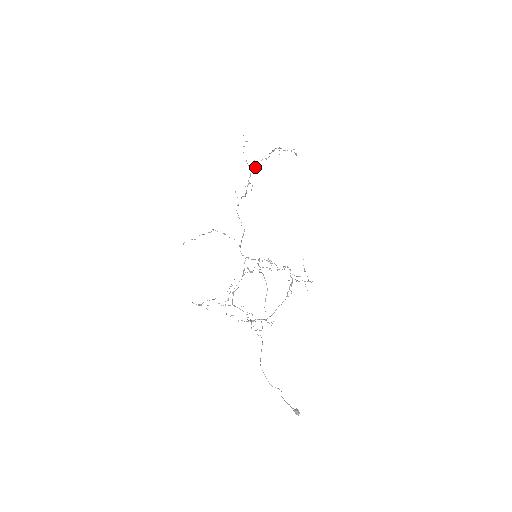
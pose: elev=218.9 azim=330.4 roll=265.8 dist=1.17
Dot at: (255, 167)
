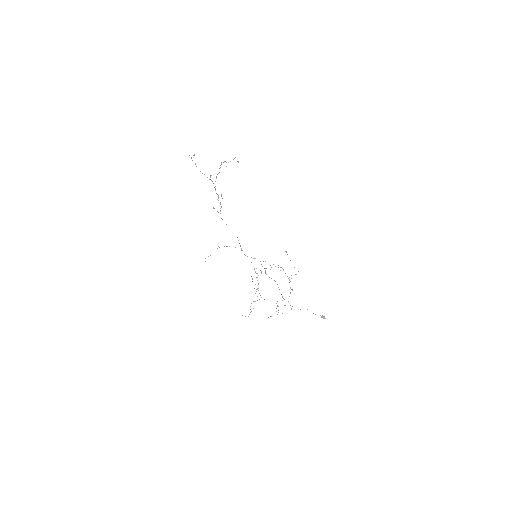
Dot at: occluded
